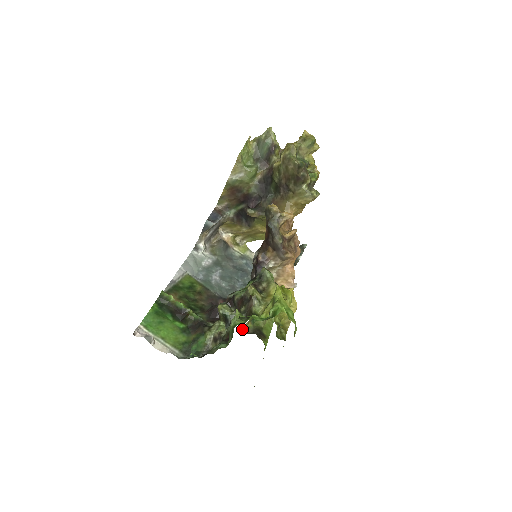
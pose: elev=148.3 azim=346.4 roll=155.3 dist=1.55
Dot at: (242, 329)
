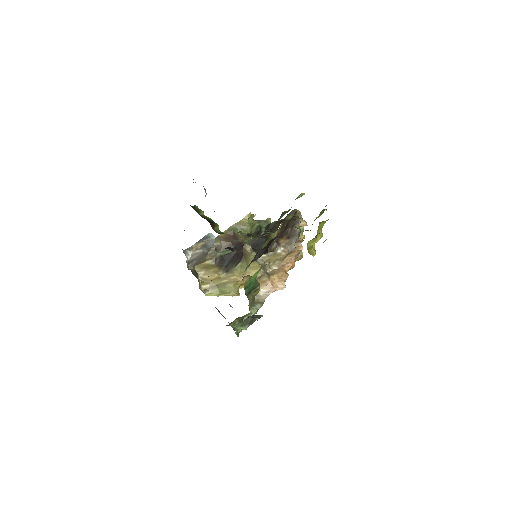
Dot at: (242, 279)
